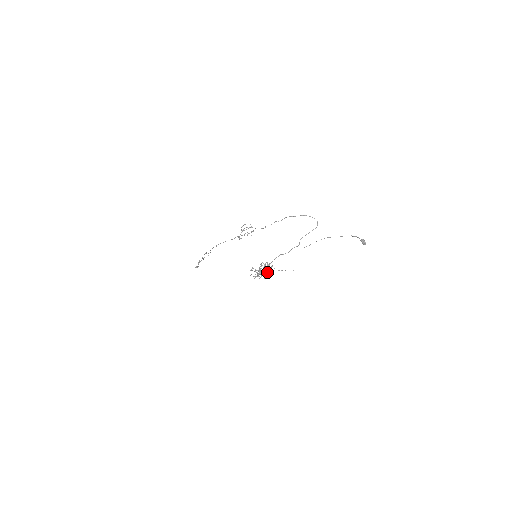
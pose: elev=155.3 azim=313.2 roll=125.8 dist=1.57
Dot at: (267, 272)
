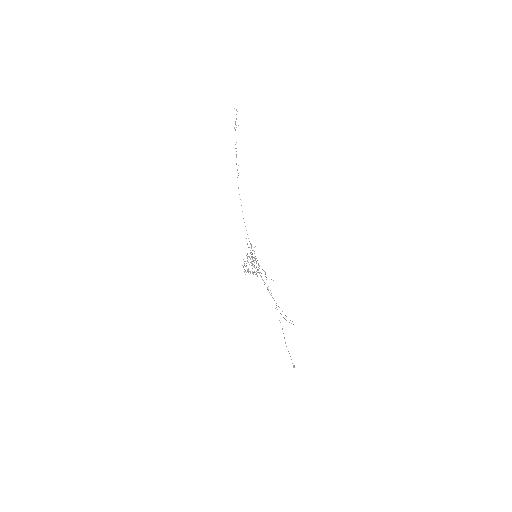
Dot at: occluded
